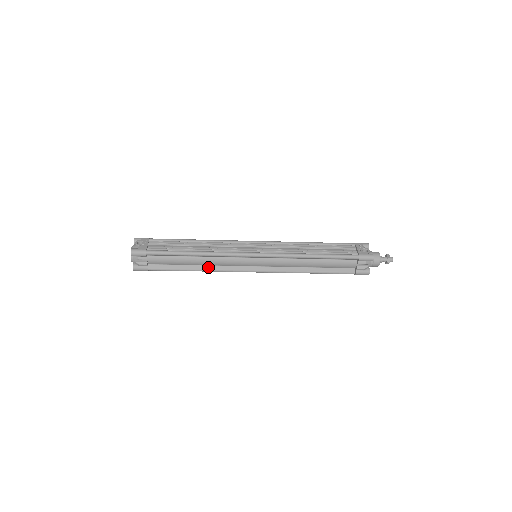
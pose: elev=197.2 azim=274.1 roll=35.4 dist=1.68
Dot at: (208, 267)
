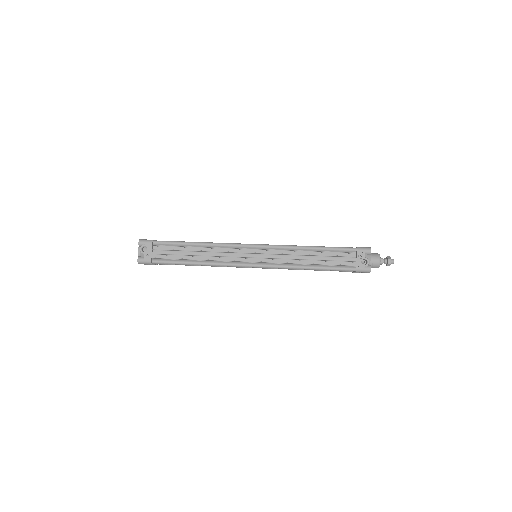
Dot at: occluded
